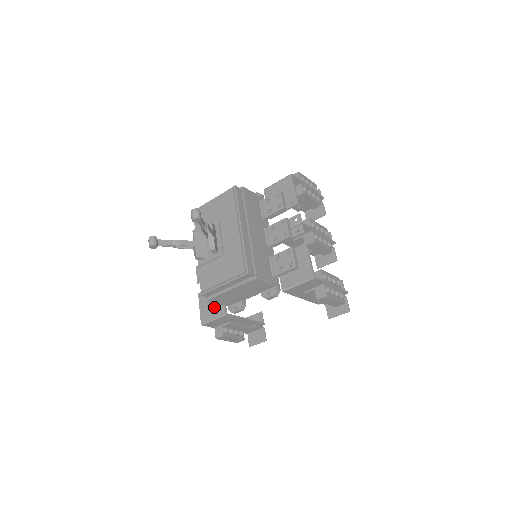
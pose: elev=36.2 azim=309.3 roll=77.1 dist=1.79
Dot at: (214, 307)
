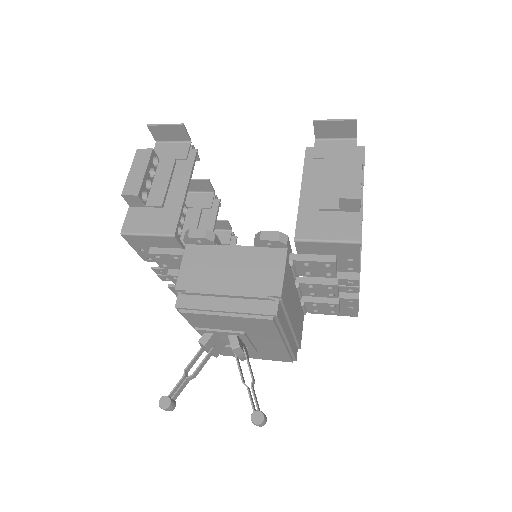
Dot at: occluded
